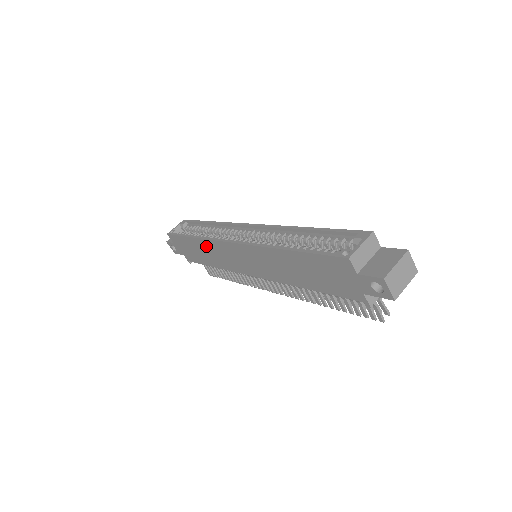
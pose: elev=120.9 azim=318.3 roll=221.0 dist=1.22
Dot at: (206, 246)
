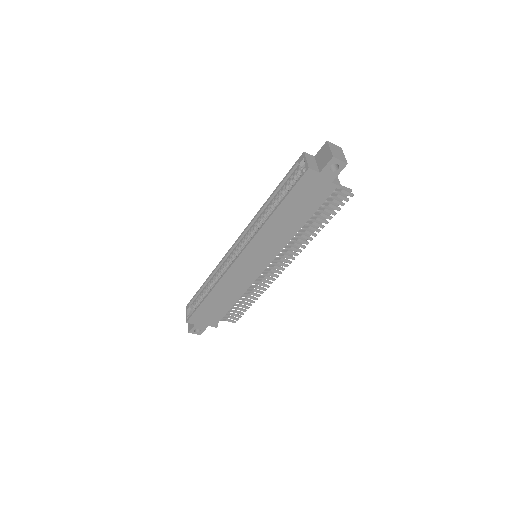
Dot at: (221, 289)
